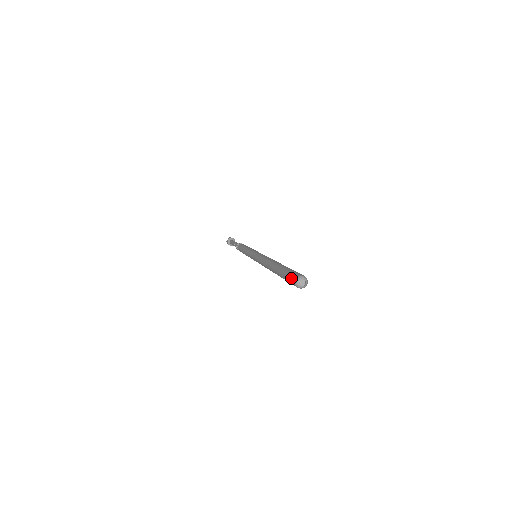
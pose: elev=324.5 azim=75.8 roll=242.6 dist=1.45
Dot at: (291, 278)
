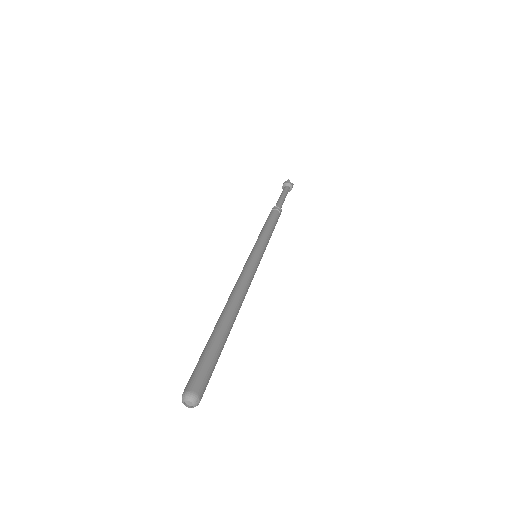
Dot at: occluded
